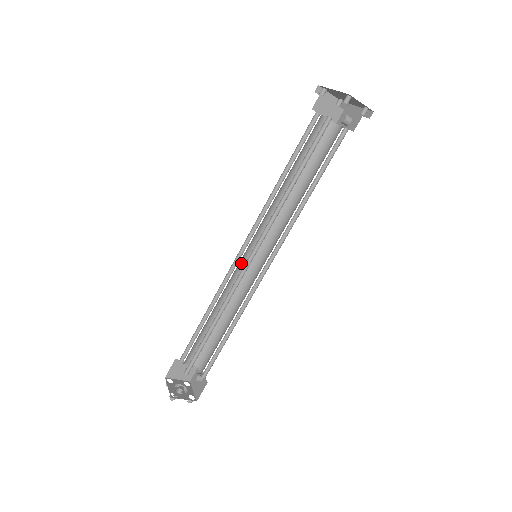
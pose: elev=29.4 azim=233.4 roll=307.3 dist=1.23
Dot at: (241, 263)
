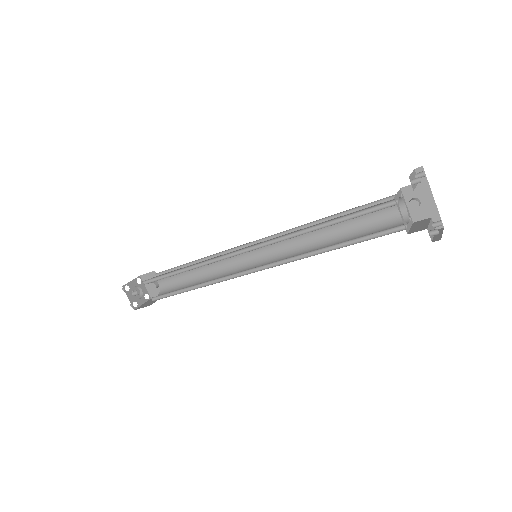
Dot at: (236, 252)
